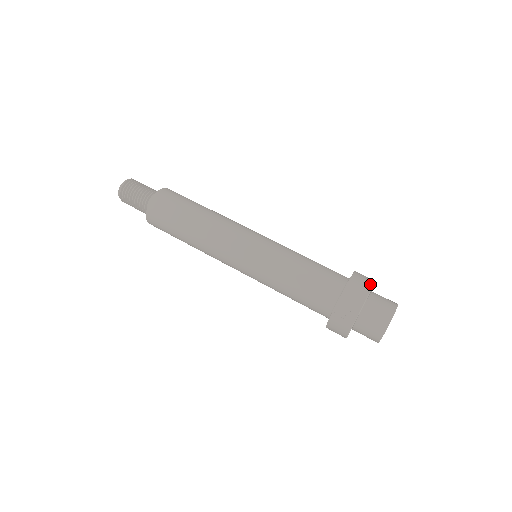
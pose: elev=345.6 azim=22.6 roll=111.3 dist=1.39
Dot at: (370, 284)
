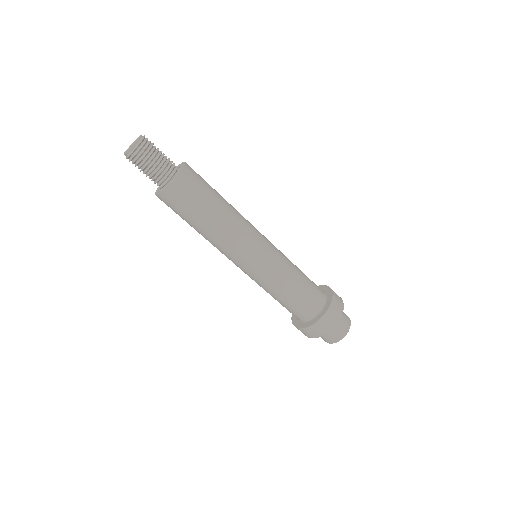
Dot at: (341, 312)
